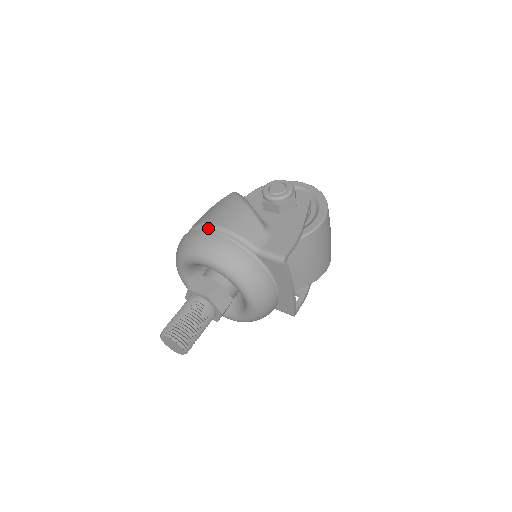
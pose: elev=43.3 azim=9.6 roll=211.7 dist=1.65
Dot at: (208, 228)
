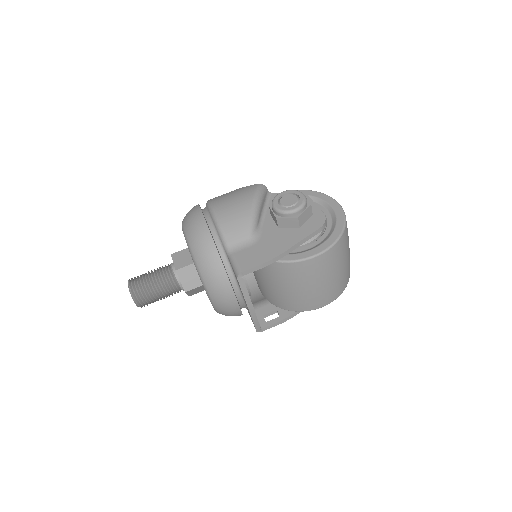
Dot at: (208, 208)
